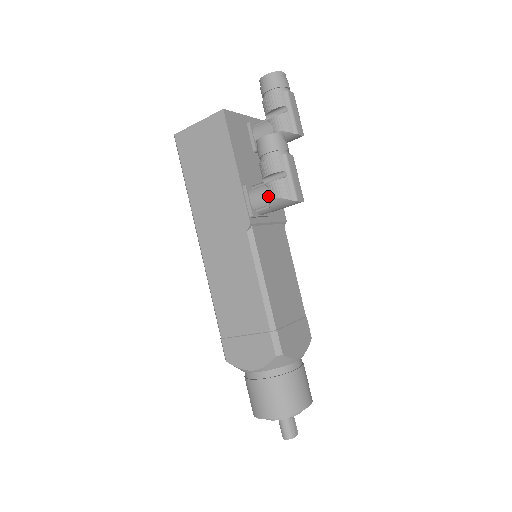
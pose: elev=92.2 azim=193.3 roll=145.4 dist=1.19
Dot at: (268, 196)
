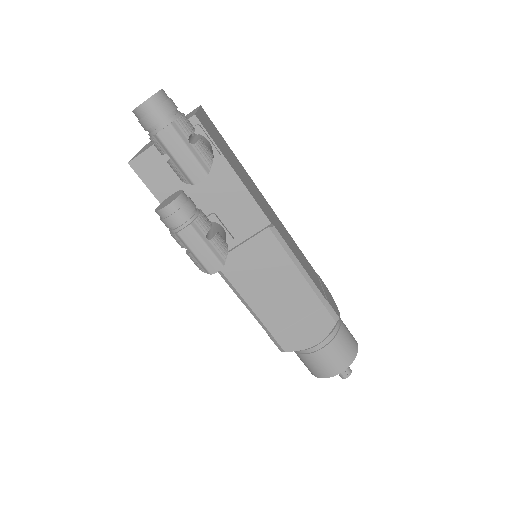
Dot at: occluded
